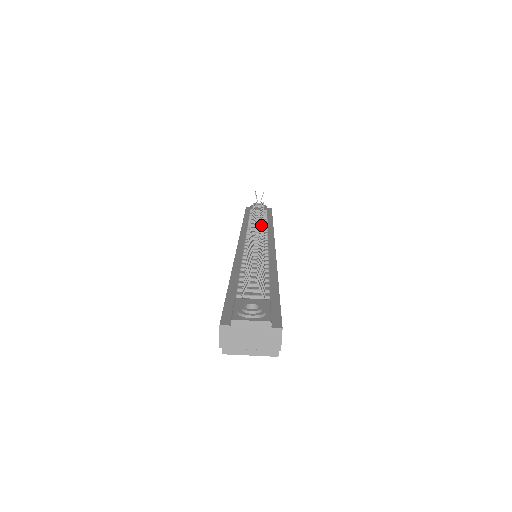
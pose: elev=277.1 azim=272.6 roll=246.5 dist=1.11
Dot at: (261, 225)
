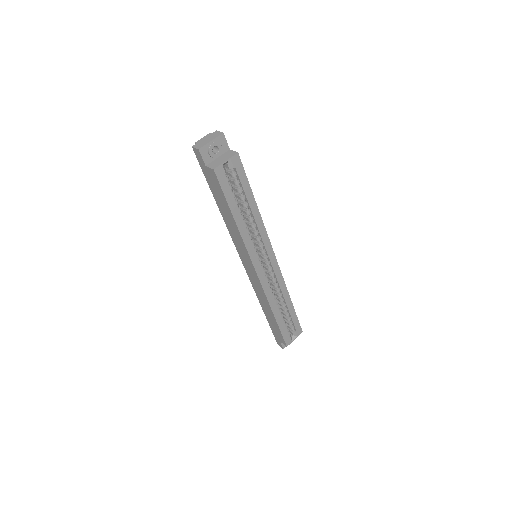
Dot at: occluded
